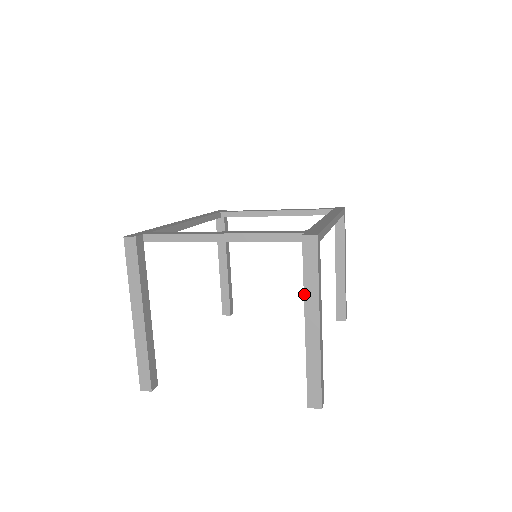
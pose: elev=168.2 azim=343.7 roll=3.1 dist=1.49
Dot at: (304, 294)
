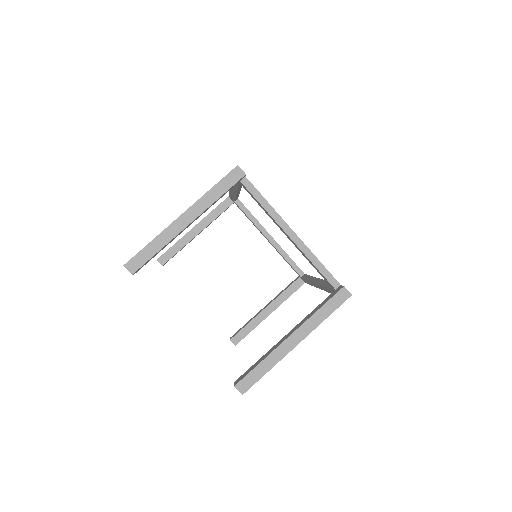
Dot at: (309, 318)
